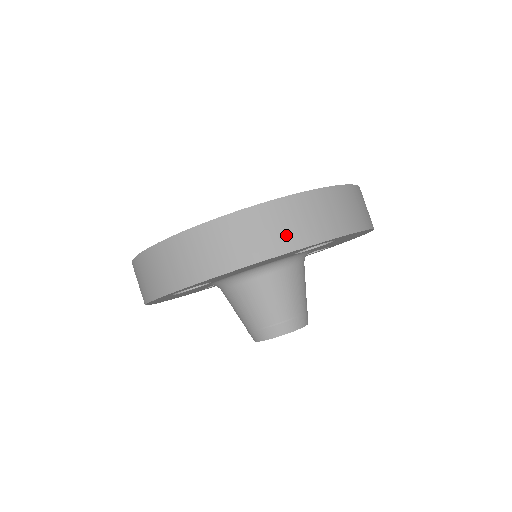
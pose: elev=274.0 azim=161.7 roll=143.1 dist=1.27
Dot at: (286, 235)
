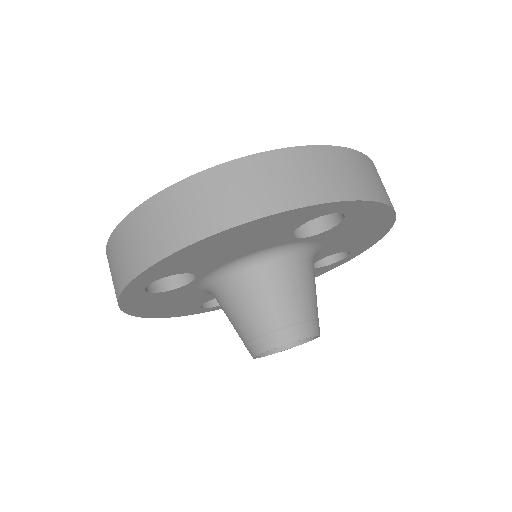
Dot at: (274, 193)
